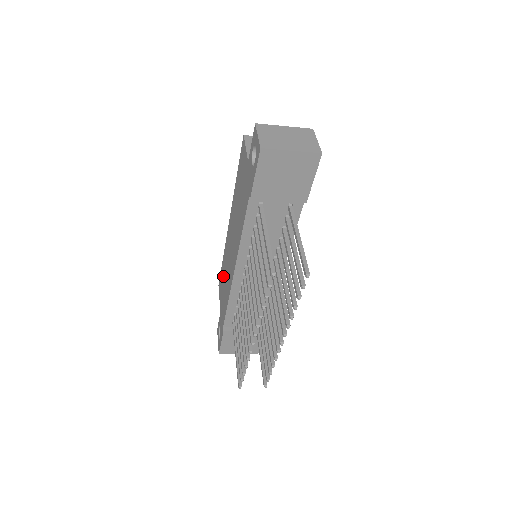
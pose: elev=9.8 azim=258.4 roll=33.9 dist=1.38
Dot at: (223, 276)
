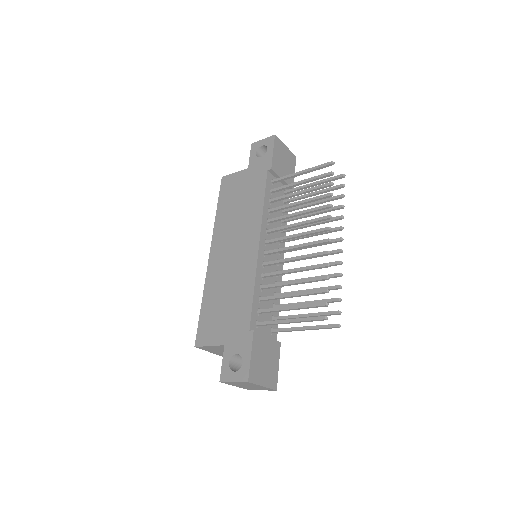
Dot at: (215, 306)
